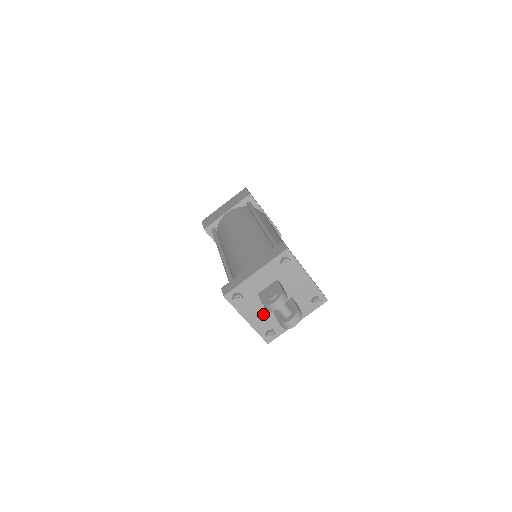
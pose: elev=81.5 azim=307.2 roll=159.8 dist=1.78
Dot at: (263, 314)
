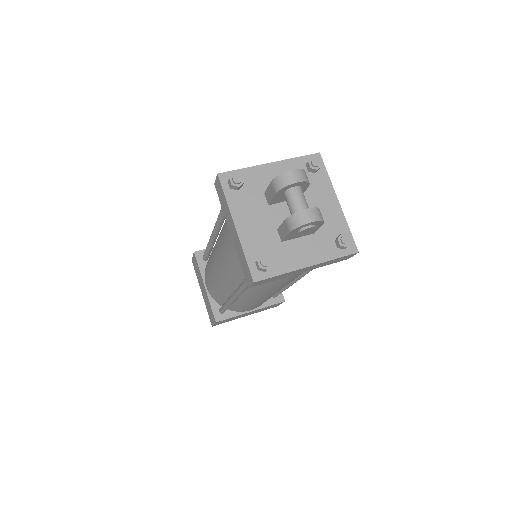
Dot at: (262, 228)
